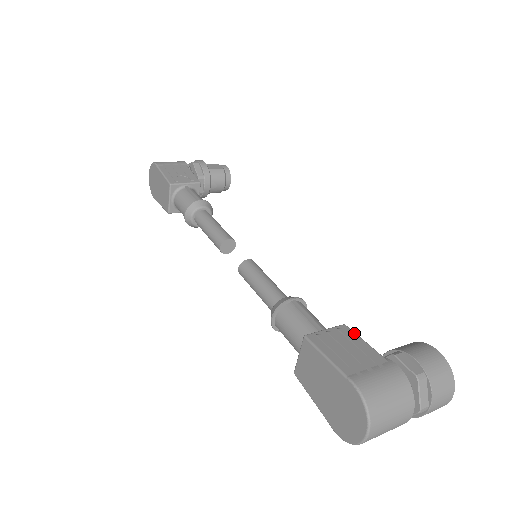
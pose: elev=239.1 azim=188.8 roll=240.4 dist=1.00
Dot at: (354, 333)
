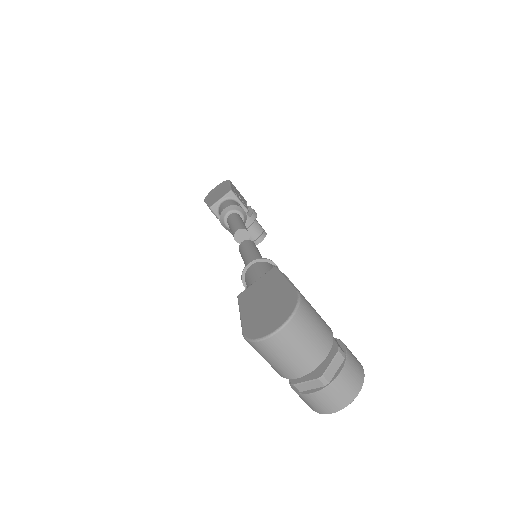
Dot at: occluded
